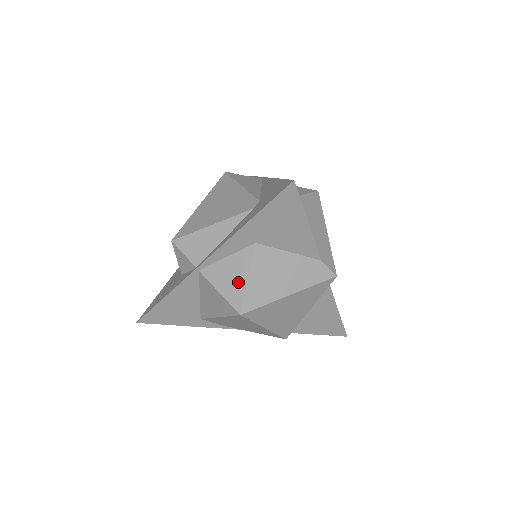
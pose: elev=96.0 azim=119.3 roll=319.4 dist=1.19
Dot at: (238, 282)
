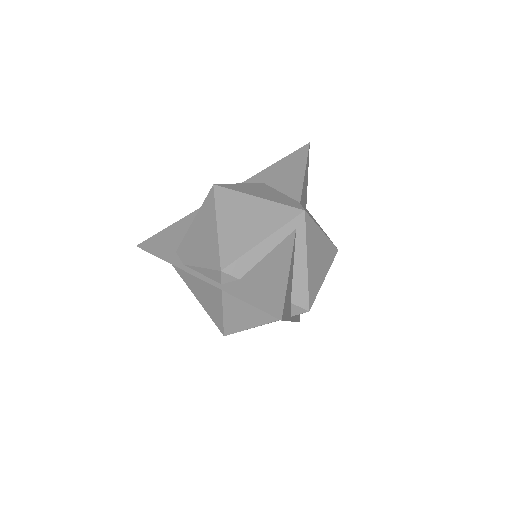
Dot at: occluded
